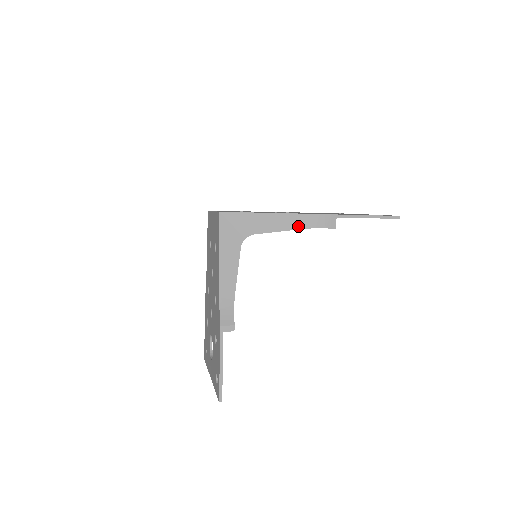
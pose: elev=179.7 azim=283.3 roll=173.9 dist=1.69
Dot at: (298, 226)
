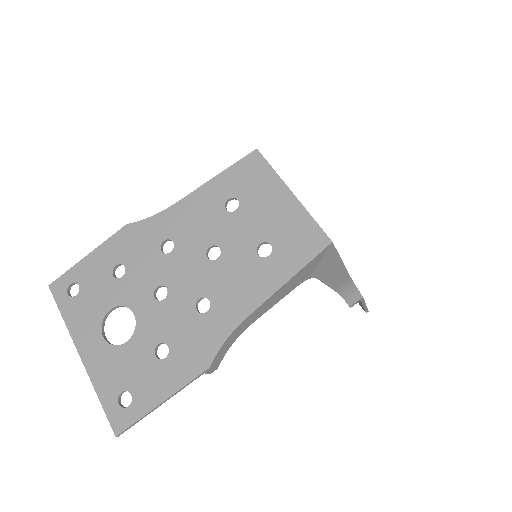
Dot at: (339, 288)
